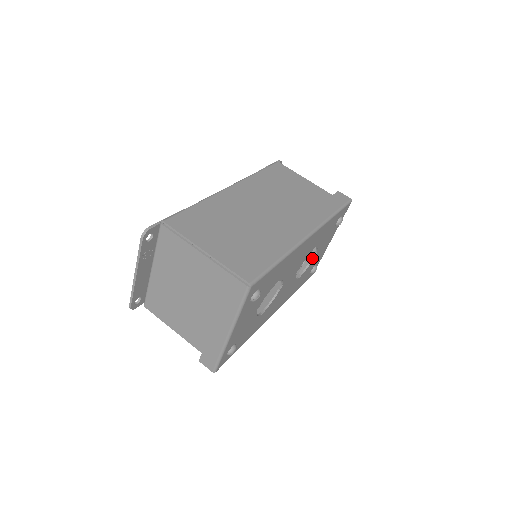
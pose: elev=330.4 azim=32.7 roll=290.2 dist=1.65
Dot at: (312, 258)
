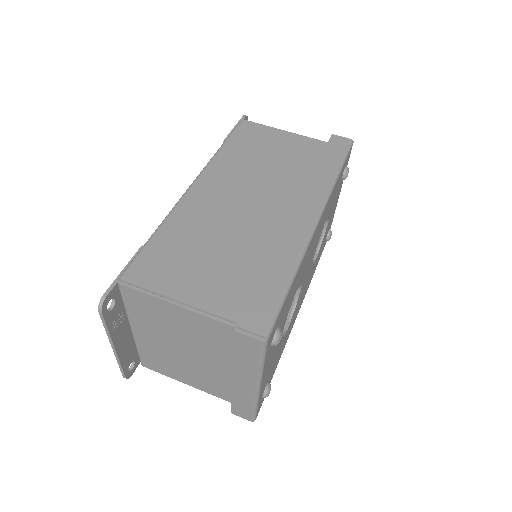
Dot at: (324, 229)
